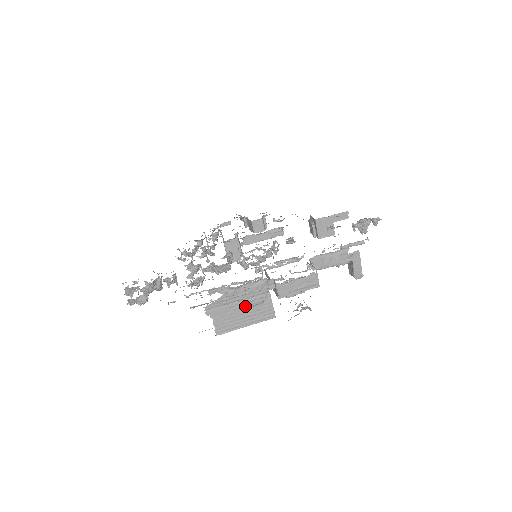
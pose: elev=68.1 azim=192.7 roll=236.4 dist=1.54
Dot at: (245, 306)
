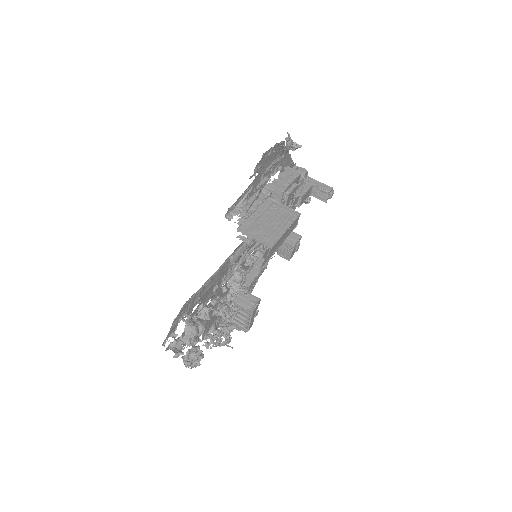
Dot at: (267, 217)
